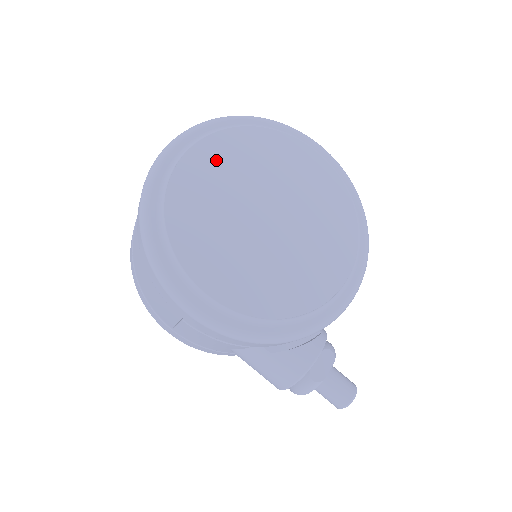
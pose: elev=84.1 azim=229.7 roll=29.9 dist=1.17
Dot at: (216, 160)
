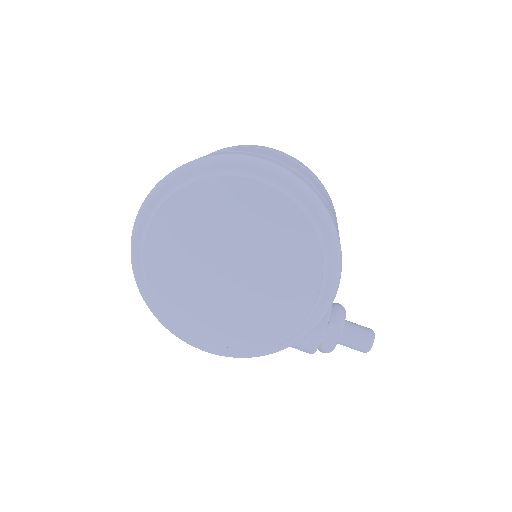
Dot at: (169, 237)
